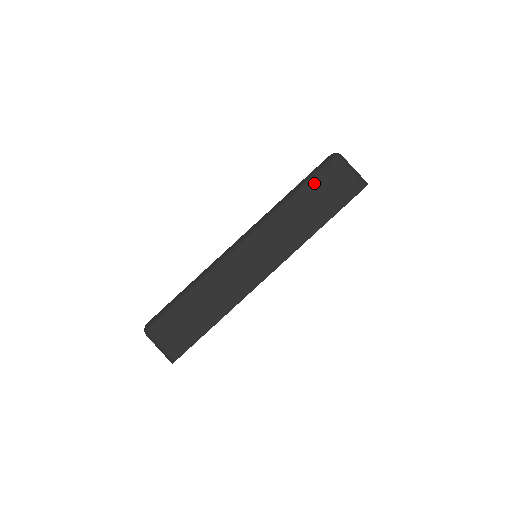
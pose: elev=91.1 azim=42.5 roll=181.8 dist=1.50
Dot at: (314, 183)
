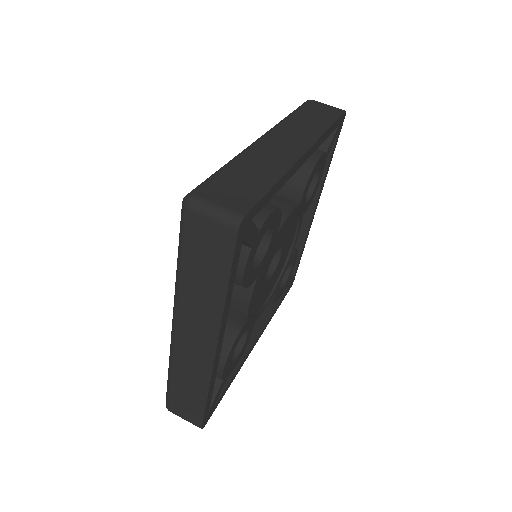
Dot at: (304, 108)
